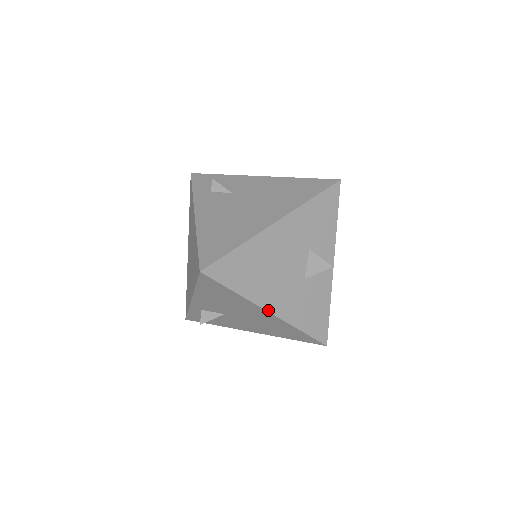
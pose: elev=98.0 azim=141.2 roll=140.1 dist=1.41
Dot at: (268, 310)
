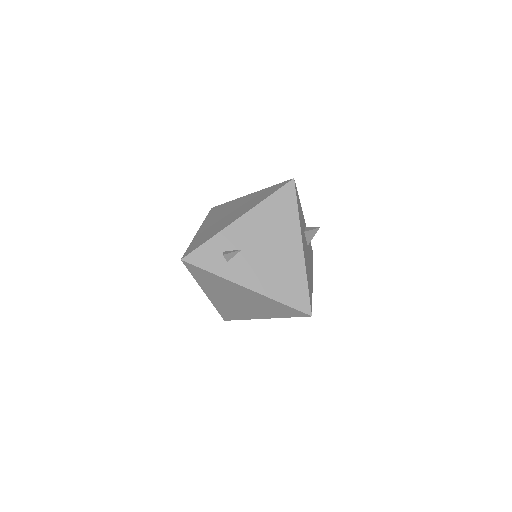
Dot at: (312, 281)
